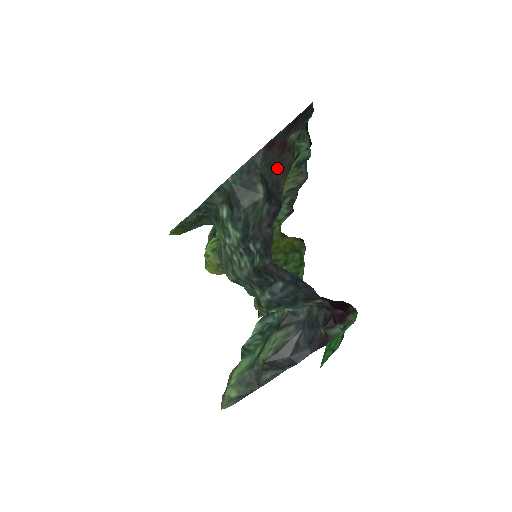
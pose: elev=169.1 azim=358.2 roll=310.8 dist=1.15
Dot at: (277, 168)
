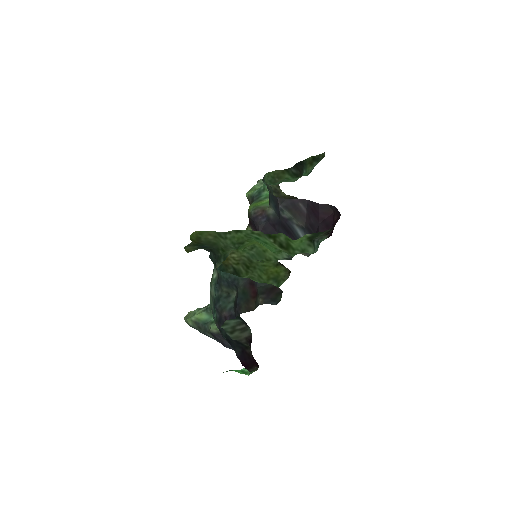
Dot at: (245, 300)
